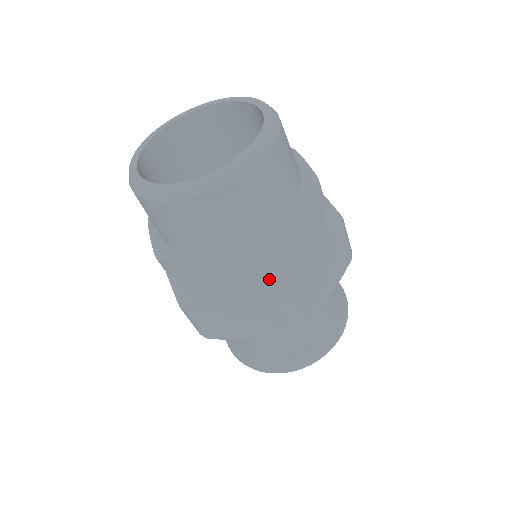
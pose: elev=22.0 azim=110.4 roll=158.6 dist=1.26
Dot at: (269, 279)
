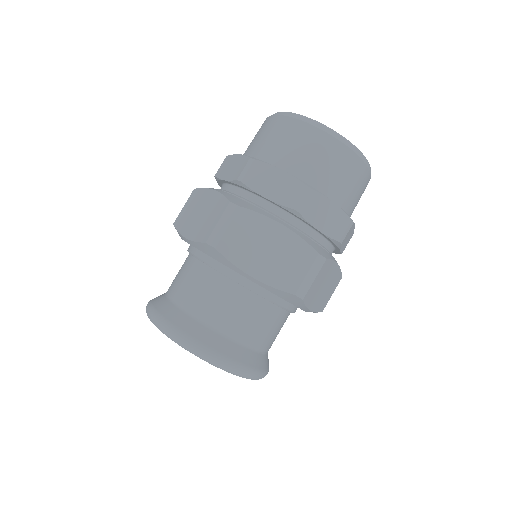
Dot at: (313, 240)
